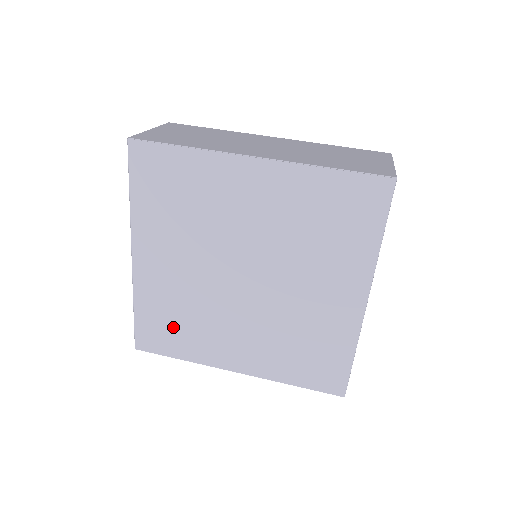
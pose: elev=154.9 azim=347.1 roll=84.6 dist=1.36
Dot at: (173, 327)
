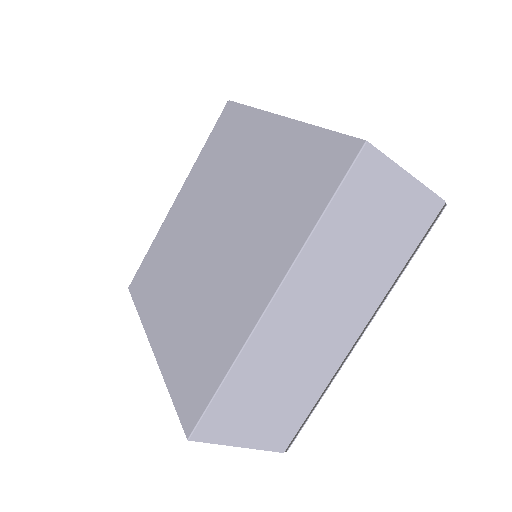
Dot at: (154, 274)
